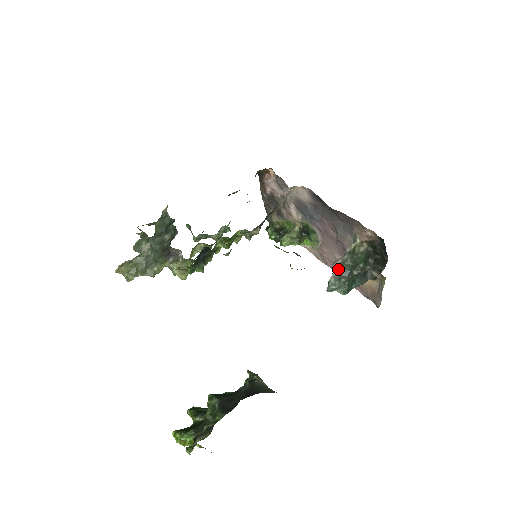
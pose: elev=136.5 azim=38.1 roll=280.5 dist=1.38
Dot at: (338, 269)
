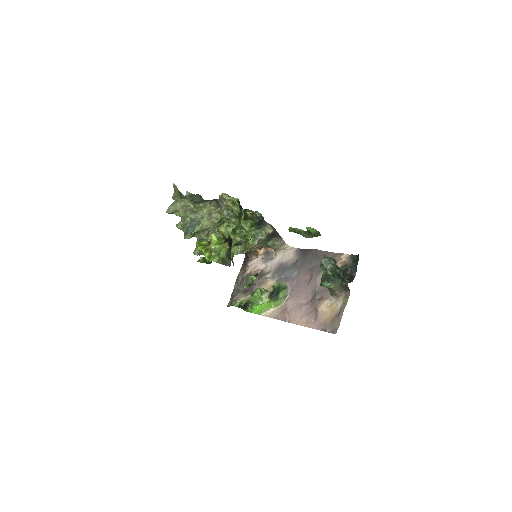
Dot at: (328, 257)
